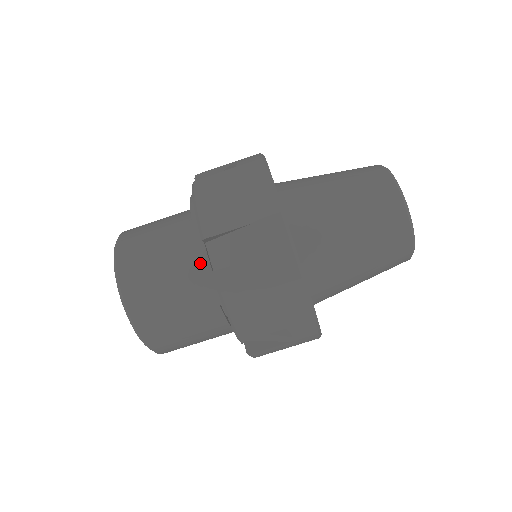
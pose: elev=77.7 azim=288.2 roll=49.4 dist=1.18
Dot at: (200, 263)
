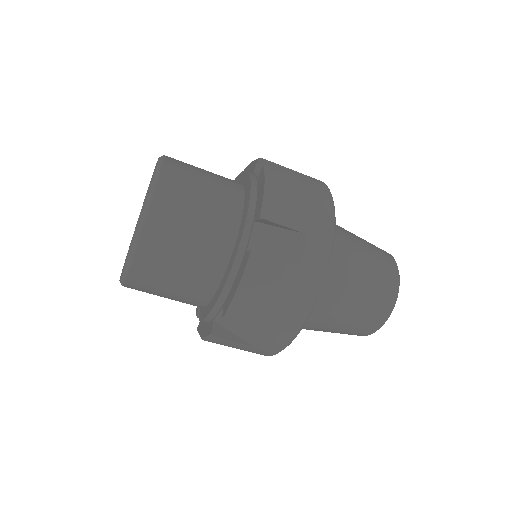
Dot at: (208, 298)
